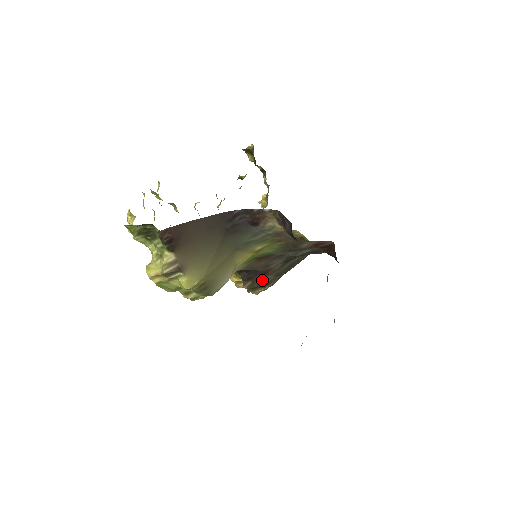
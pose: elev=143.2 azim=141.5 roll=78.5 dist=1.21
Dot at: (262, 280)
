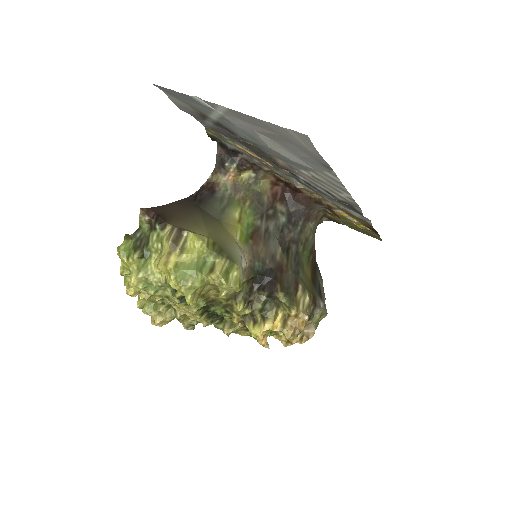
Dot at: (287, 280)
